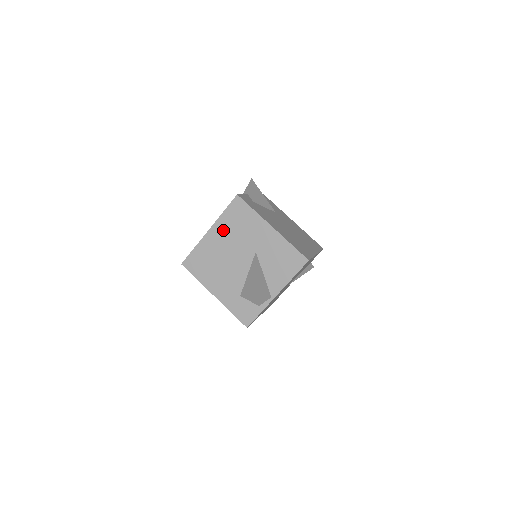
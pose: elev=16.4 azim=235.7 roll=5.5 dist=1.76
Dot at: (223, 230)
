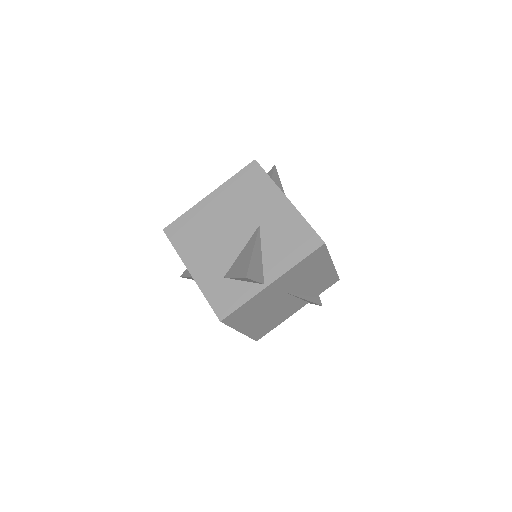
Dot at: (226, 196)
